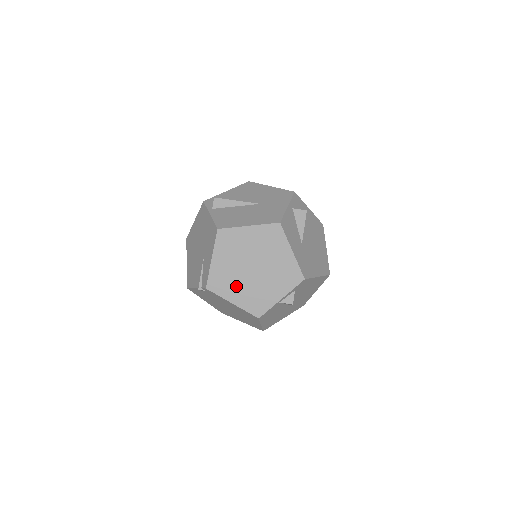
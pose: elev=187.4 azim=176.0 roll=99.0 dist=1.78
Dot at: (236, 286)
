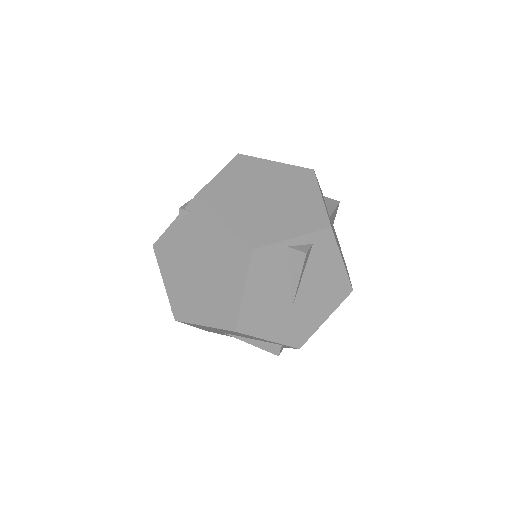
Dot at: (236, 207)
